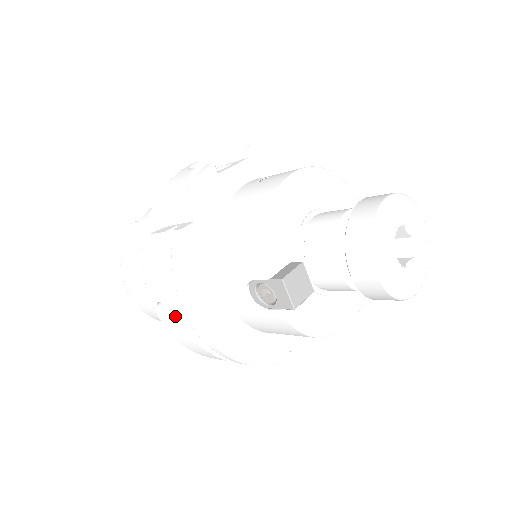
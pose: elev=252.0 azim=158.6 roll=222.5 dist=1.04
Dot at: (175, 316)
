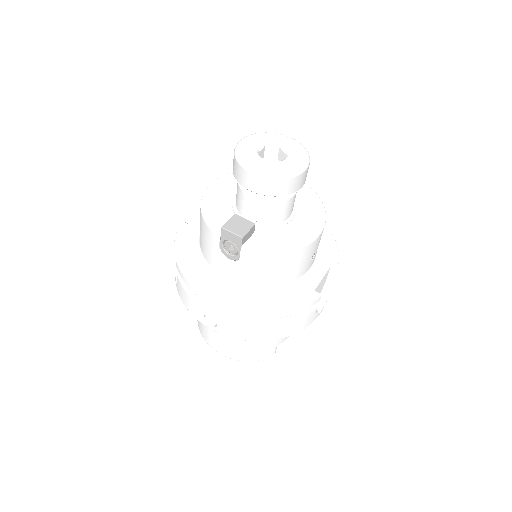
Dot at: (212, 315)
